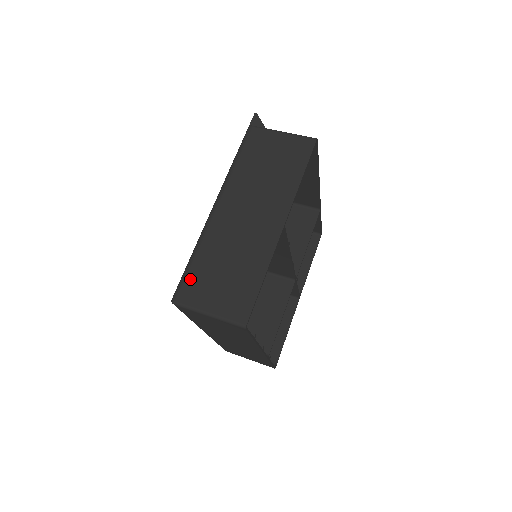
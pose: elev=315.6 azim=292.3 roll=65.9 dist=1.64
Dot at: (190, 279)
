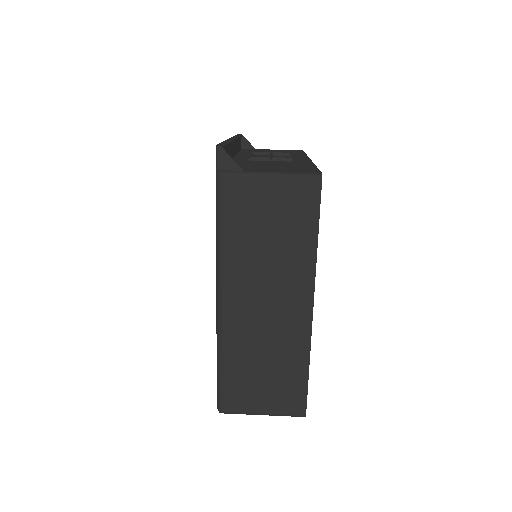
Dot at: (229, 388)
